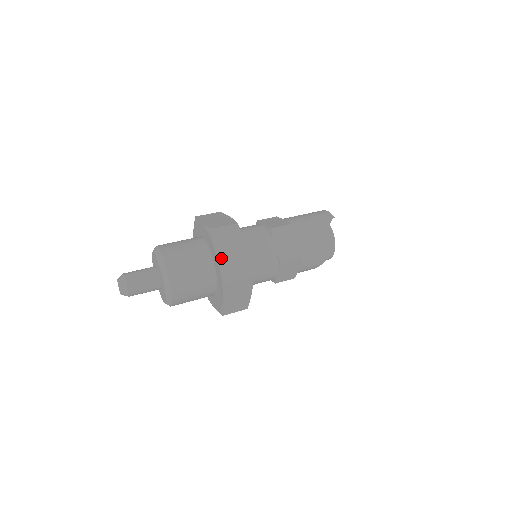
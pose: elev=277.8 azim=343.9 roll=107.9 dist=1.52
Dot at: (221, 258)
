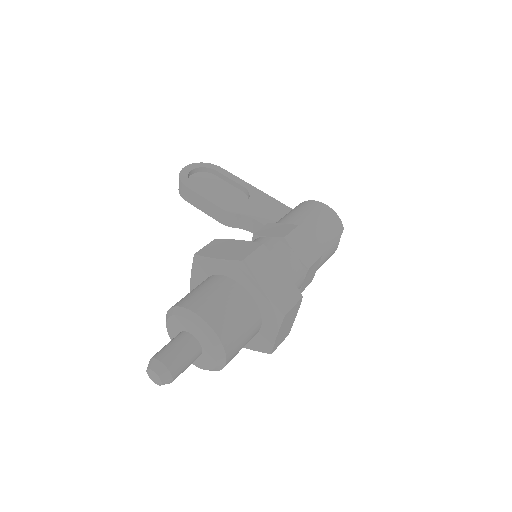
Dot at: (278, 337)
